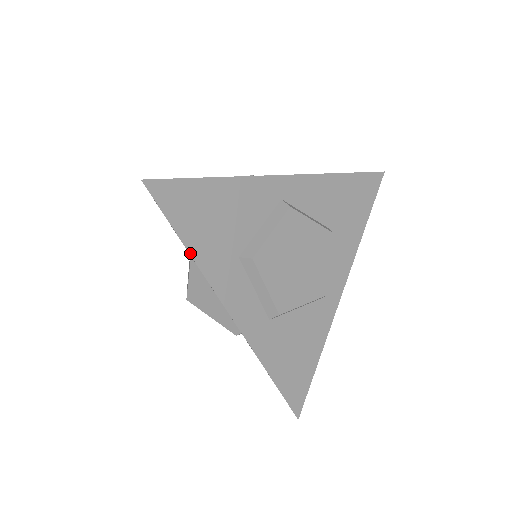
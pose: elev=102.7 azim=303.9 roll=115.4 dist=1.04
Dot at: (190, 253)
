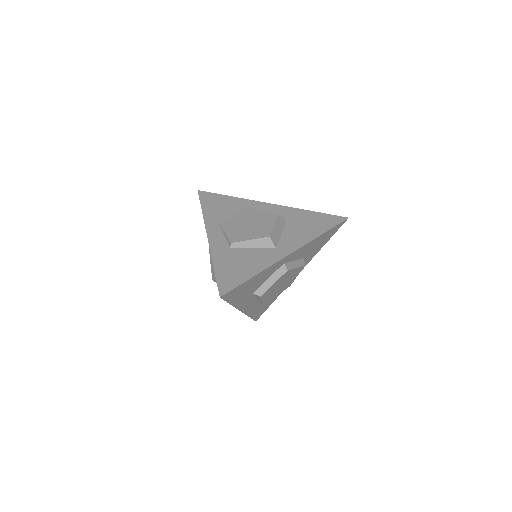
Dot at: (232, 305)
